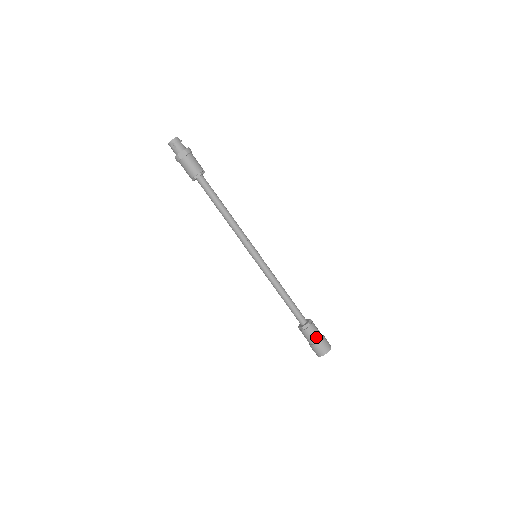
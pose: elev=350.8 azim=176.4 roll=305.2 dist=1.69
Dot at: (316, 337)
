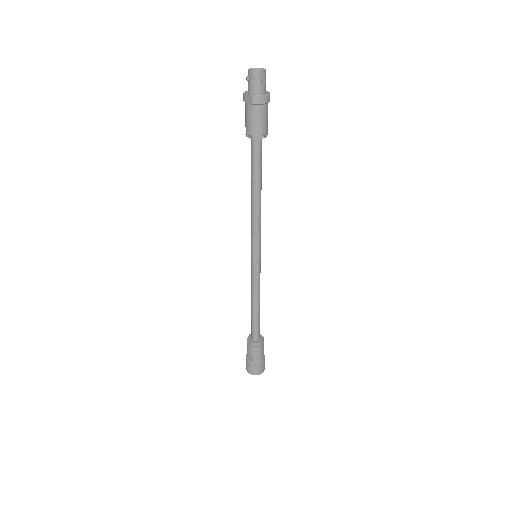
Dot at: (251, 357)
